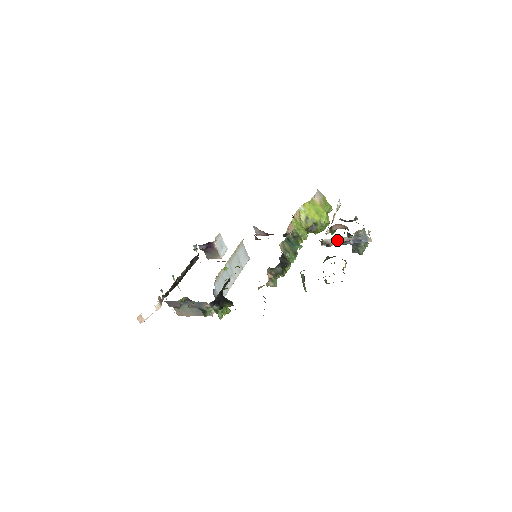
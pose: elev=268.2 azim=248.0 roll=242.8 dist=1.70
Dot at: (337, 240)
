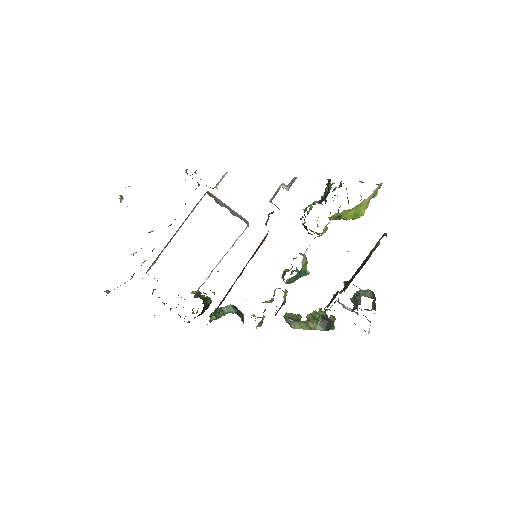
Dot at: occluded
